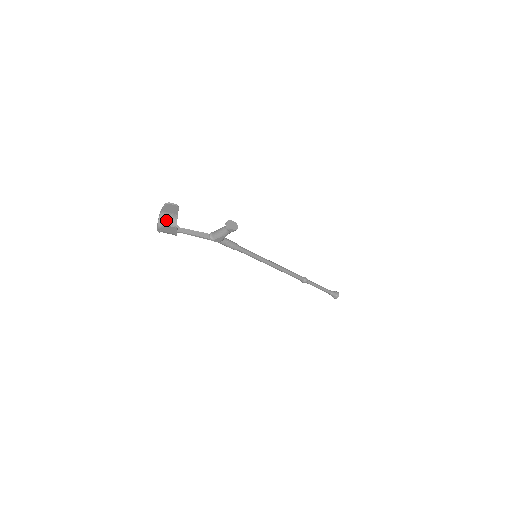
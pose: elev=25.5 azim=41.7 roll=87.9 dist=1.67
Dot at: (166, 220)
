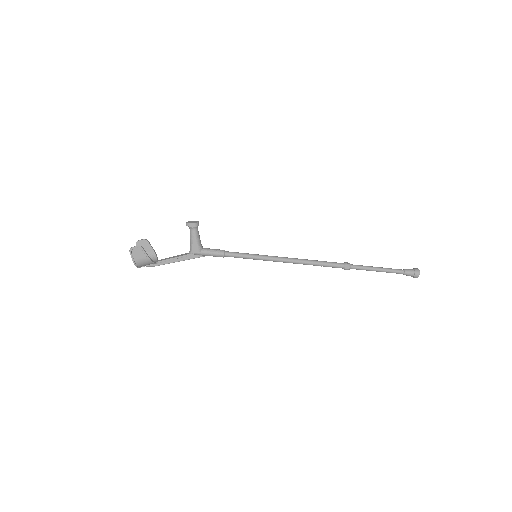
Dot at: occluded
